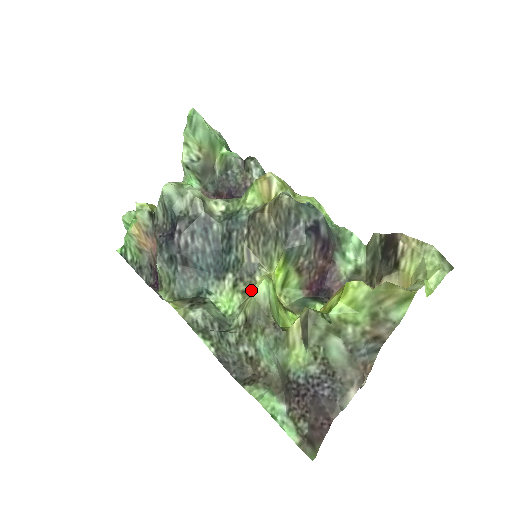
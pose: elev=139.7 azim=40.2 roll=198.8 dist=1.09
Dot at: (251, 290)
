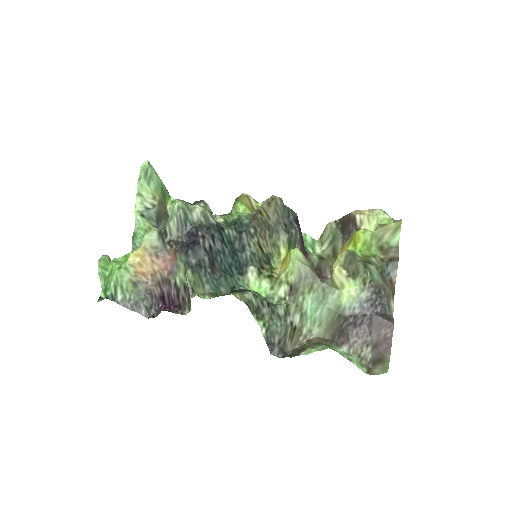
Dot at: (274, 273)
